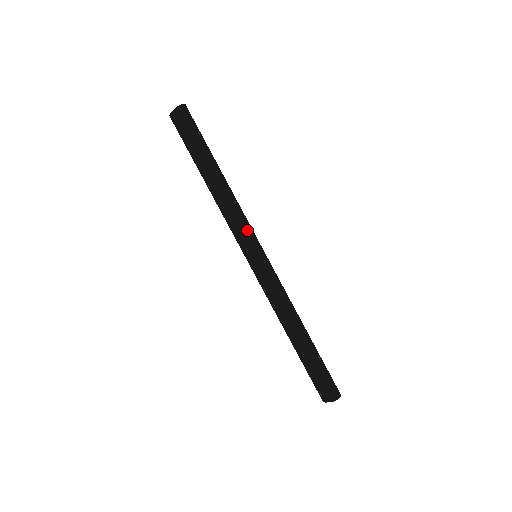
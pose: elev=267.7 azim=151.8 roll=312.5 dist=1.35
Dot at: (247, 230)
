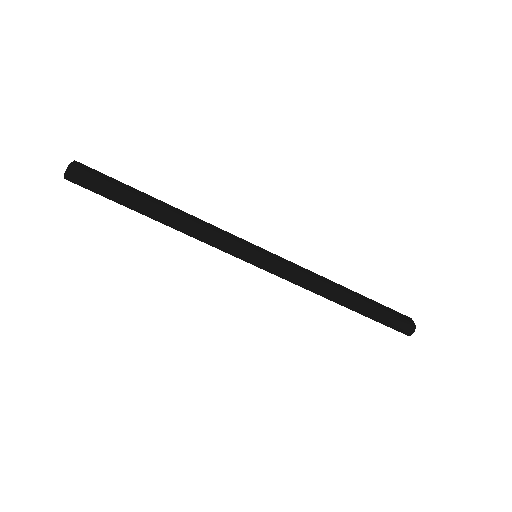
Dot at: (226, 251)
